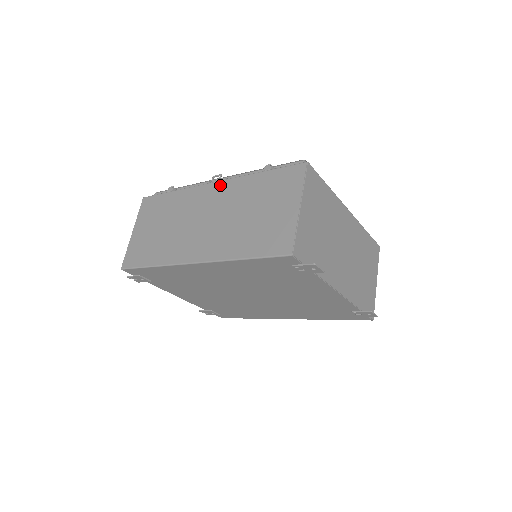
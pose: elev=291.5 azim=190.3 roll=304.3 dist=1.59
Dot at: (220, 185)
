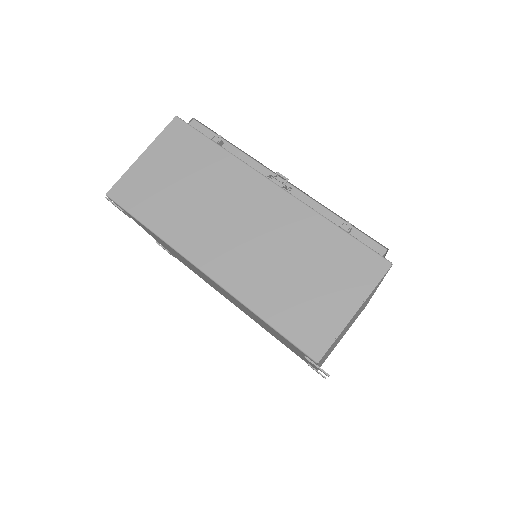
Dot at: (281, 196)
